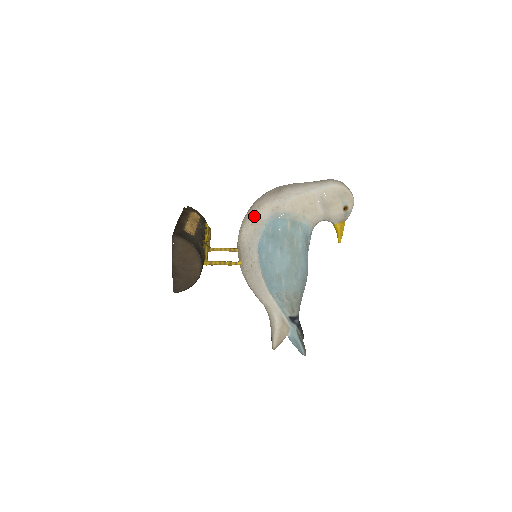
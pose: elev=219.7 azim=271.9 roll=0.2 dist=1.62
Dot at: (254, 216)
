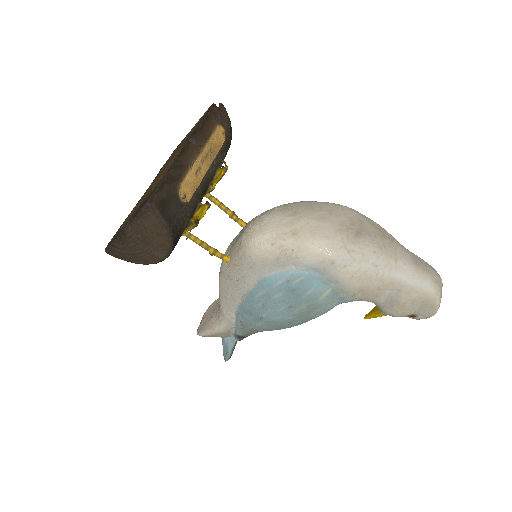
Dot at: (293, 241)
